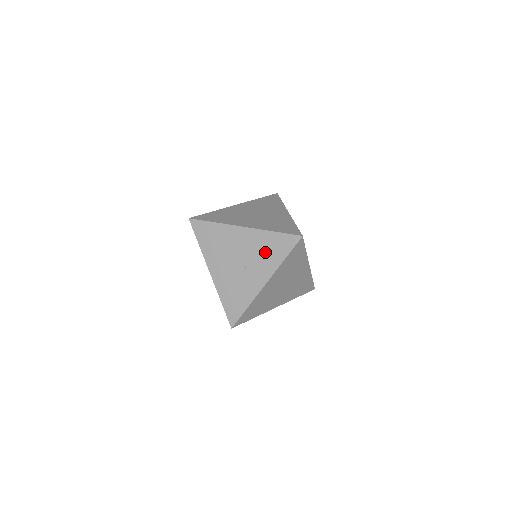
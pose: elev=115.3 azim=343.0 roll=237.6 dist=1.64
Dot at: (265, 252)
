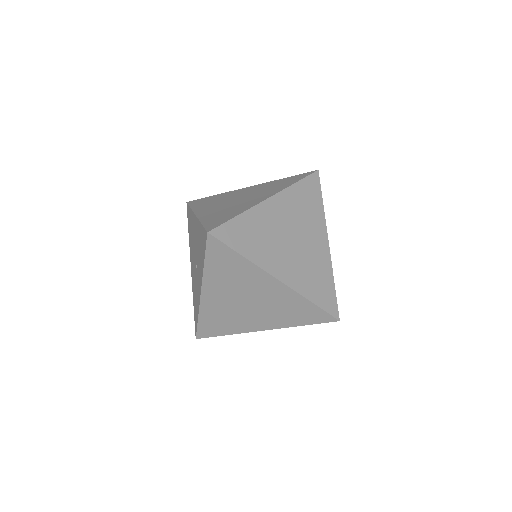
Dot at: (200, 250)
